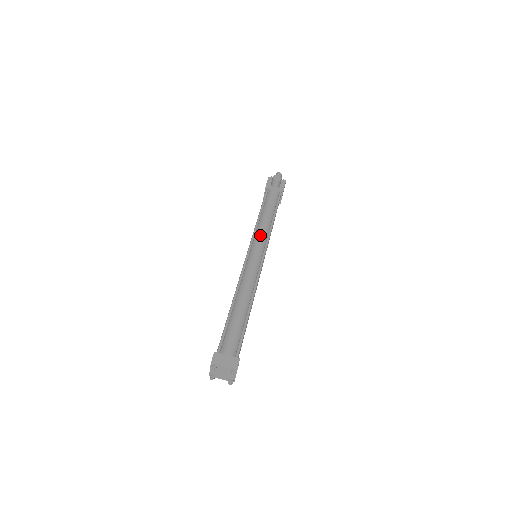
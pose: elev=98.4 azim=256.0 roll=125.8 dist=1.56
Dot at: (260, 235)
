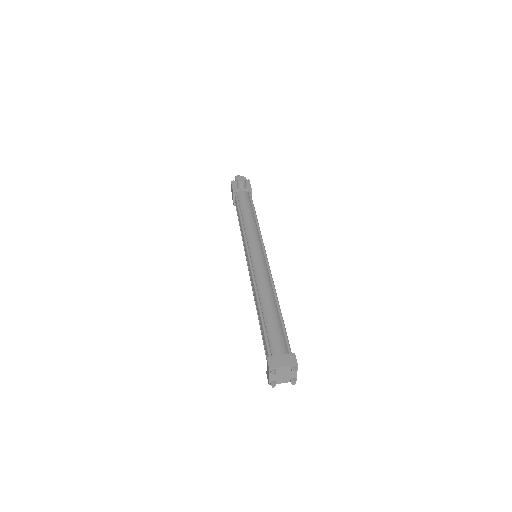
Dot at: (251, 235)
